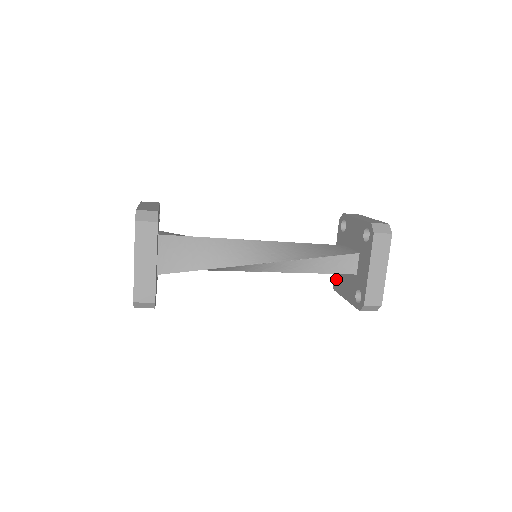
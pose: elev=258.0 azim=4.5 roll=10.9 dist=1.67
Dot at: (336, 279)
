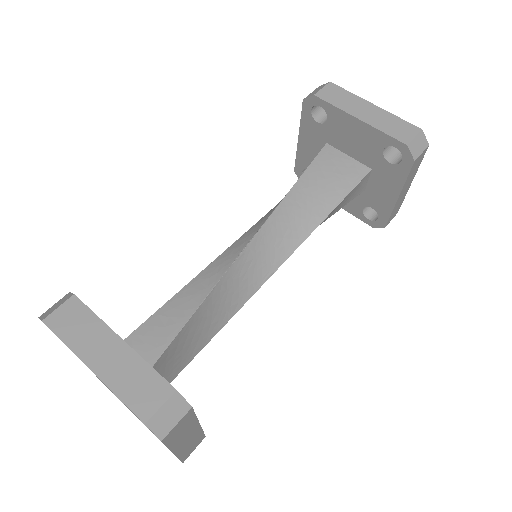
Dot at: (303, 171)
